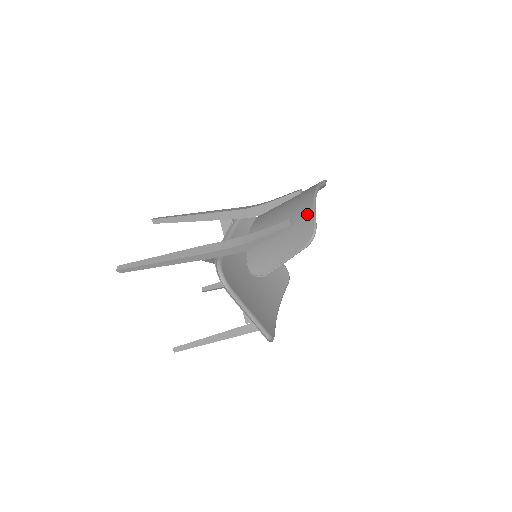
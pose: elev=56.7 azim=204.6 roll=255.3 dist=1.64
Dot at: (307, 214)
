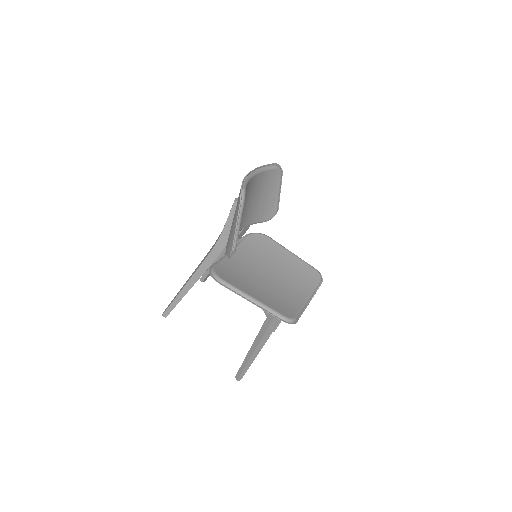
Dot at: occluded
